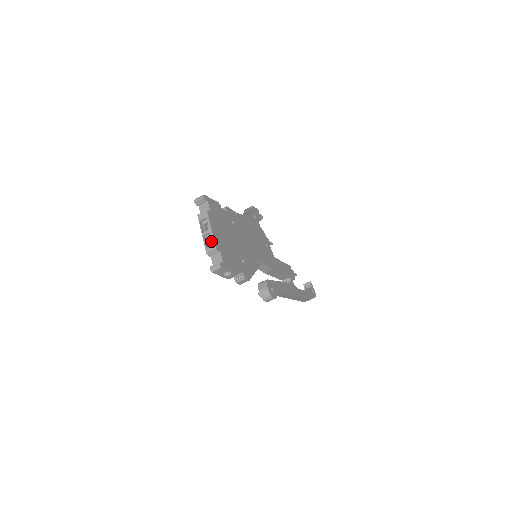
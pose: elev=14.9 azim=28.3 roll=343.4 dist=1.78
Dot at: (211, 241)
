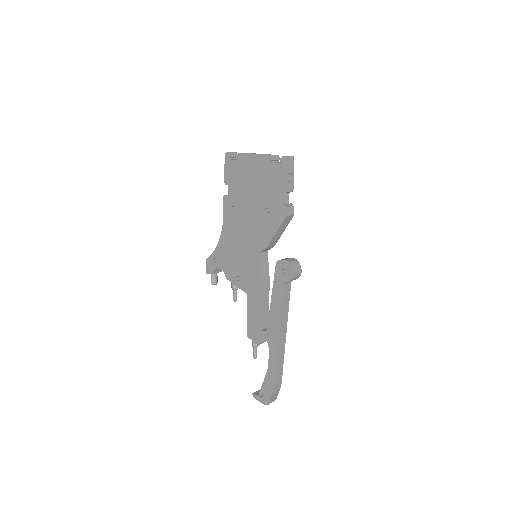
Dot at: (258, 166)
